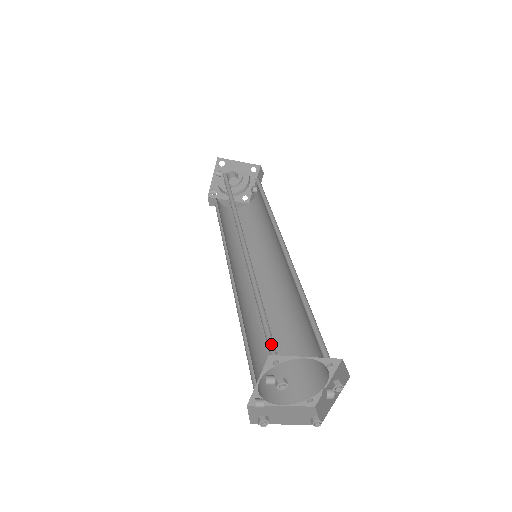
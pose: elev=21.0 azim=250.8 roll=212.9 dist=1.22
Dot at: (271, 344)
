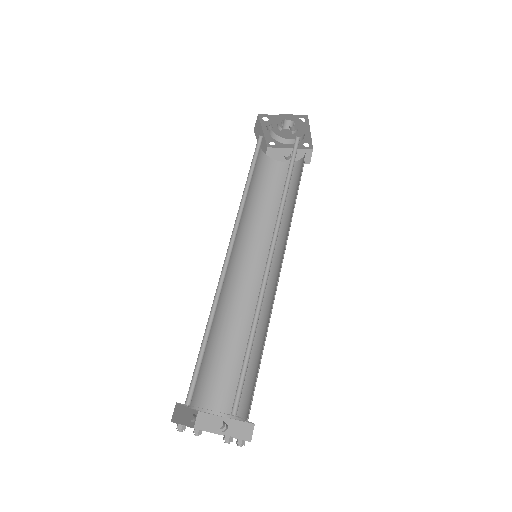
Dot at: (237, 393)
